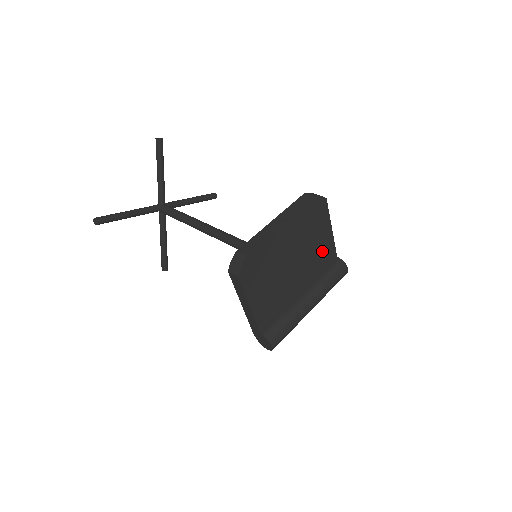
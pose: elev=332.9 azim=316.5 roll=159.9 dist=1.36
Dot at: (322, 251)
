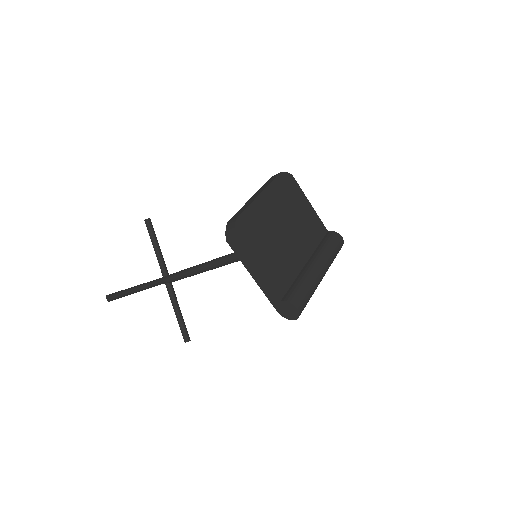
Dot at: (310, 224)
